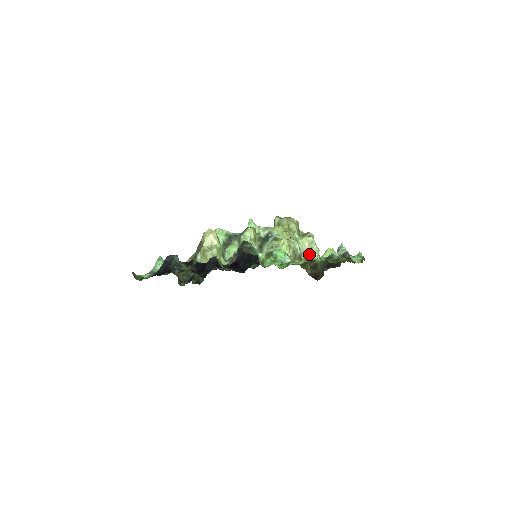
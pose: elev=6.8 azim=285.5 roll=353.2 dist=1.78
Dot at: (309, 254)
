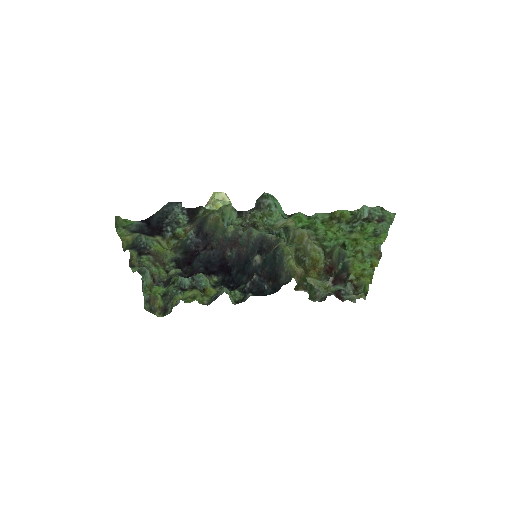
Dot at: occluded
